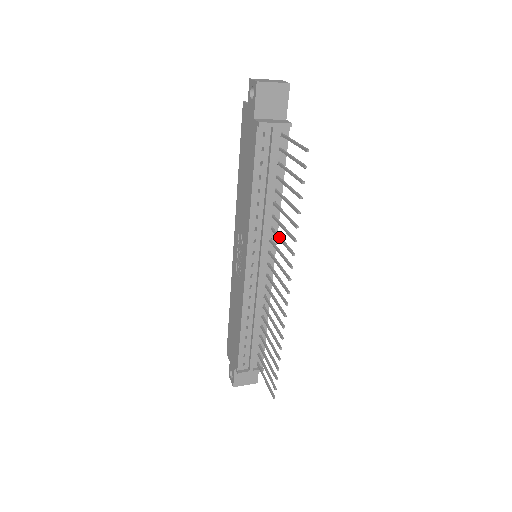
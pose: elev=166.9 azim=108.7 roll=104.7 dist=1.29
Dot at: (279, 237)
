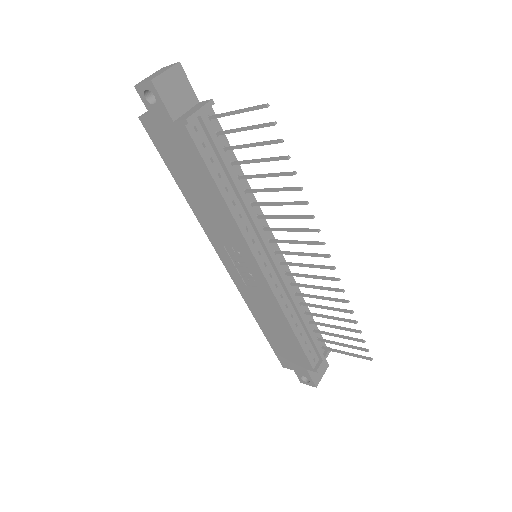
Dot at: (278, 216)
